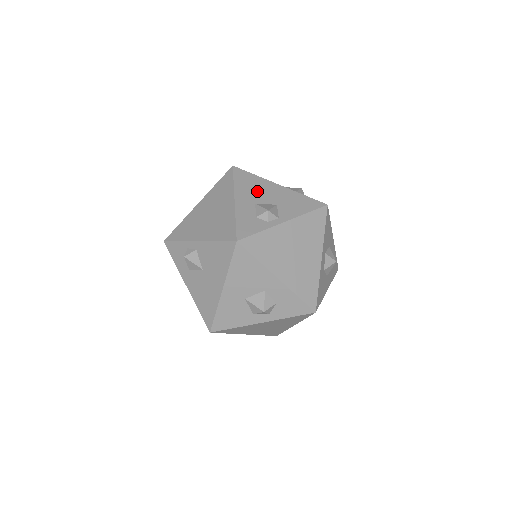
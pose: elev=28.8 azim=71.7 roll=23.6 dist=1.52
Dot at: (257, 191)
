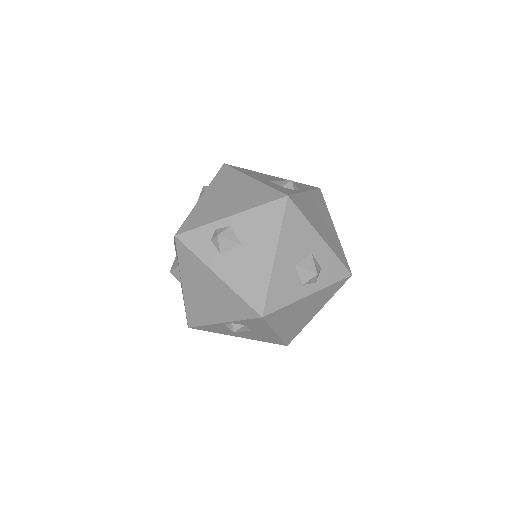
Dot at: (262, 176)
